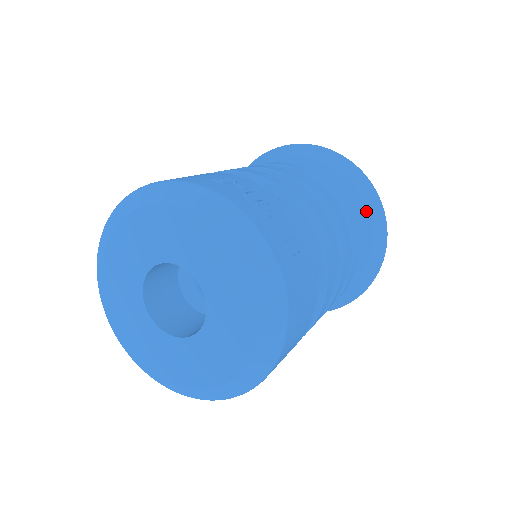
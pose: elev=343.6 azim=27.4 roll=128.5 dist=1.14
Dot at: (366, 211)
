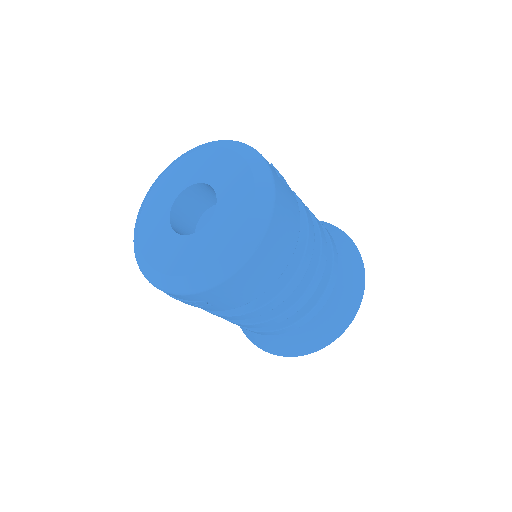
Dot at: (345, 250)
